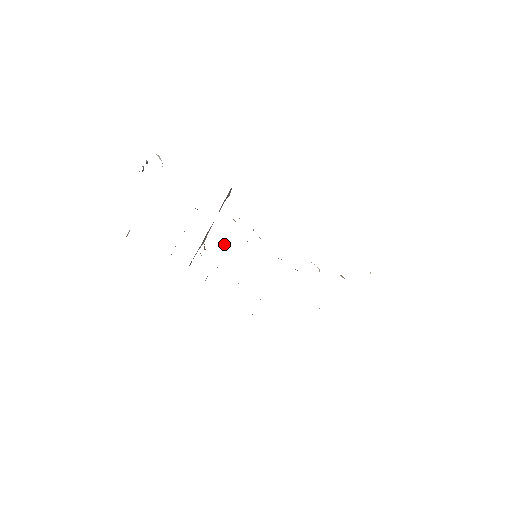
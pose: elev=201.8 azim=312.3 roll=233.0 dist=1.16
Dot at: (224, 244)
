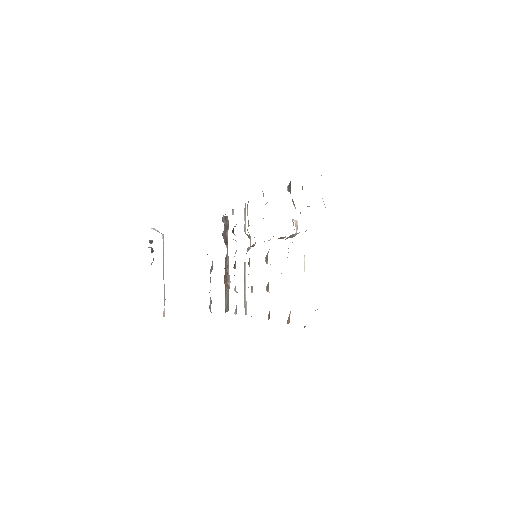
Dot at: (234, 267)
